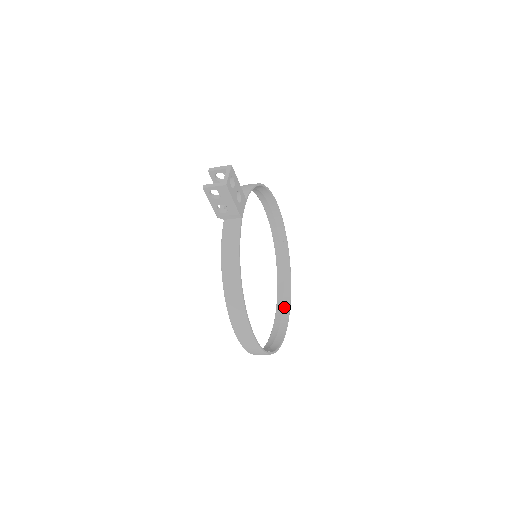
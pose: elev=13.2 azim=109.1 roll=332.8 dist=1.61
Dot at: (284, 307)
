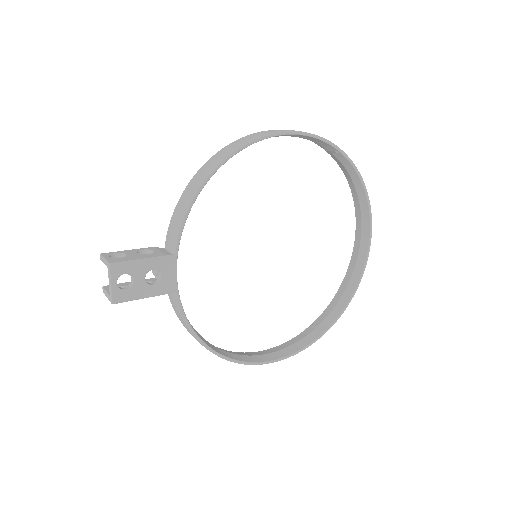
Dot at: (363, 232)
